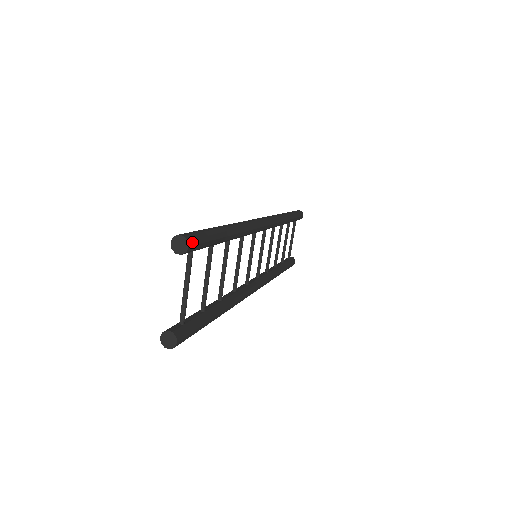
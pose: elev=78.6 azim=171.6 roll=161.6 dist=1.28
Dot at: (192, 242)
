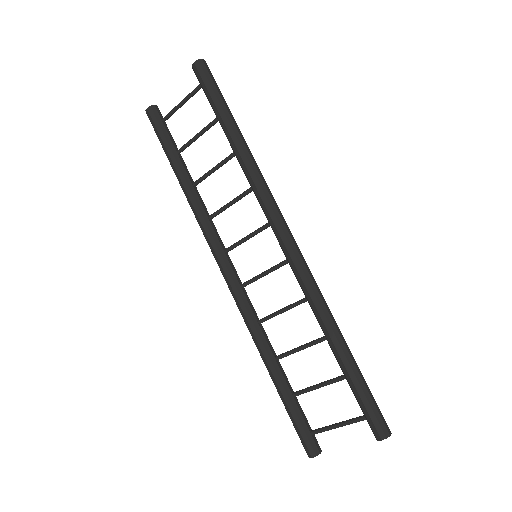
Dot at: occluded
